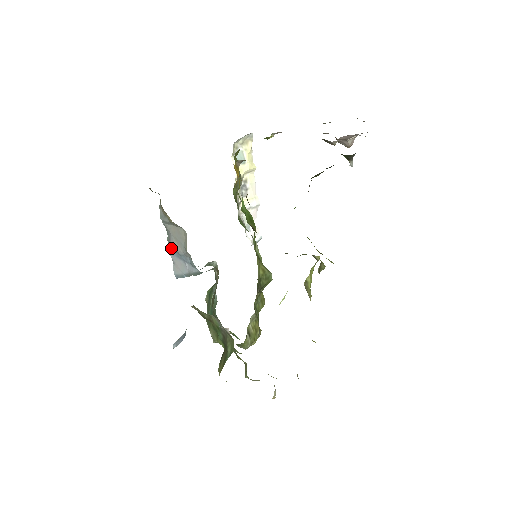
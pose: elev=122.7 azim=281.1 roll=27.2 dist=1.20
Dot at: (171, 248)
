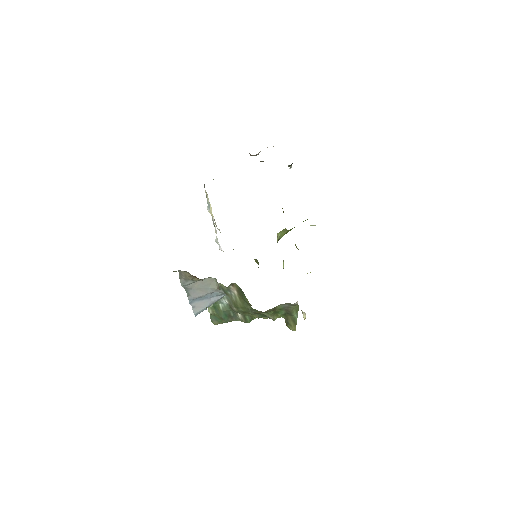
Dot at: (192, 299)
